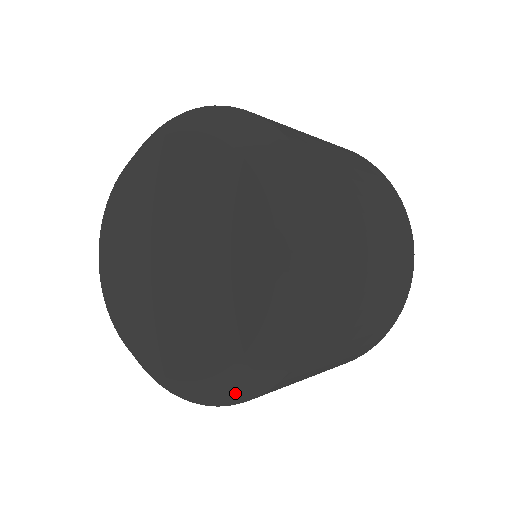
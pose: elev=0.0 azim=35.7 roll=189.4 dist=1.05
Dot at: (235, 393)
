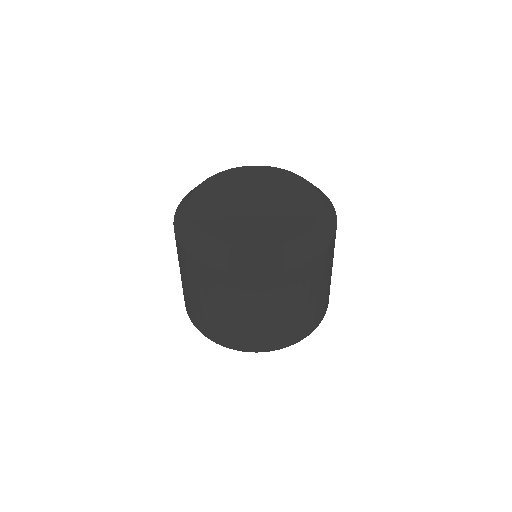
Dot at: (313, 248)
